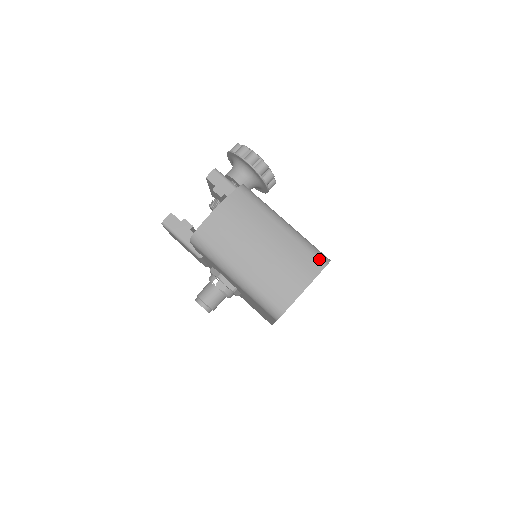
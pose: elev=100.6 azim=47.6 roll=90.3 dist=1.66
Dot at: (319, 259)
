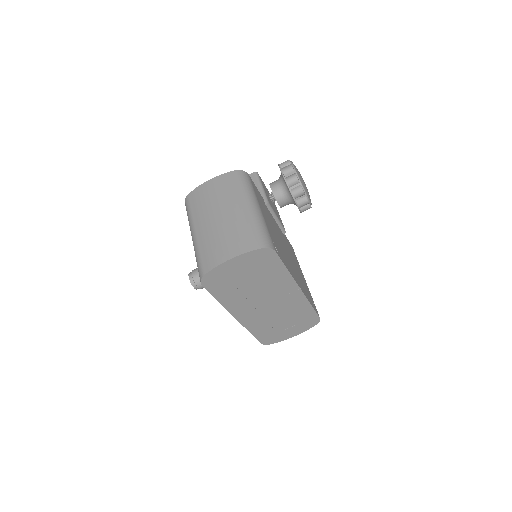
Dot at: (259, 241)
